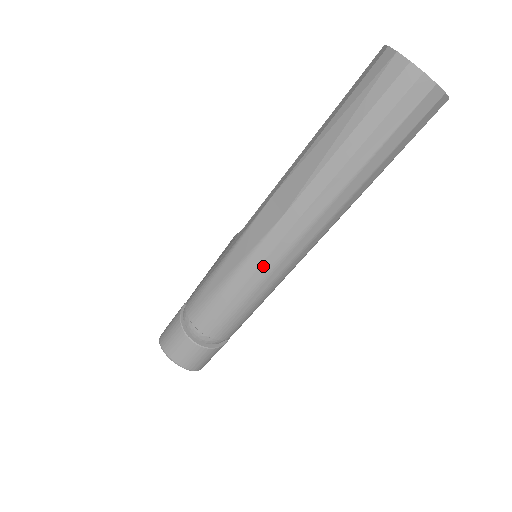
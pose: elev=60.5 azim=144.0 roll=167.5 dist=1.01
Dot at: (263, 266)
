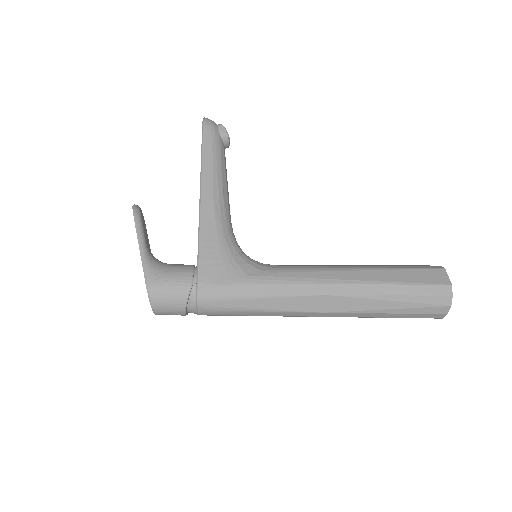
Dot at: occluded
